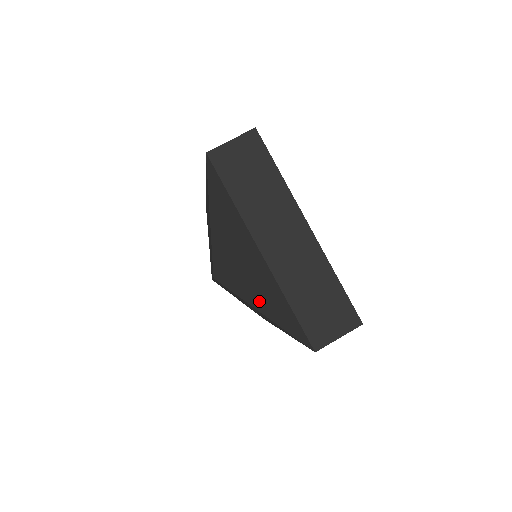
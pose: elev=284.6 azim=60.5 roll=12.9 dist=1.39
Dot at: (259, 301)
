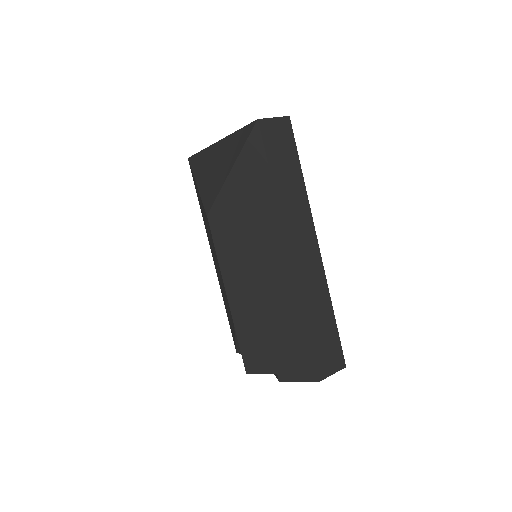
Dot at: (228, 165)
